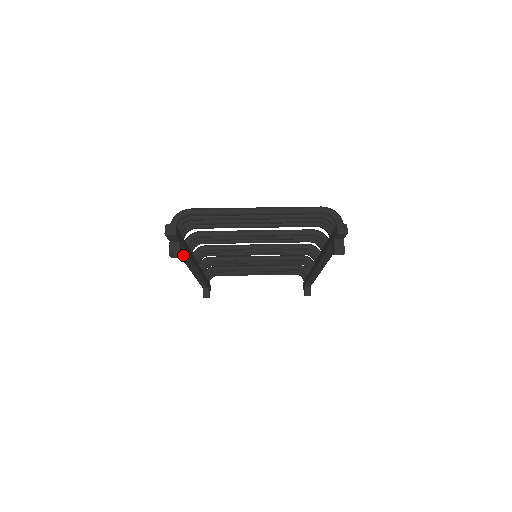
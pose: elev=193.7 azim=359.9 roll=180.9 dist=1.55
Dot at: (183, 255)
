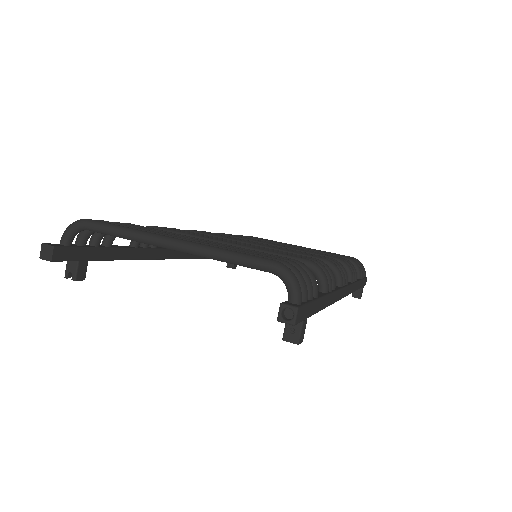
Dot at: occluded
